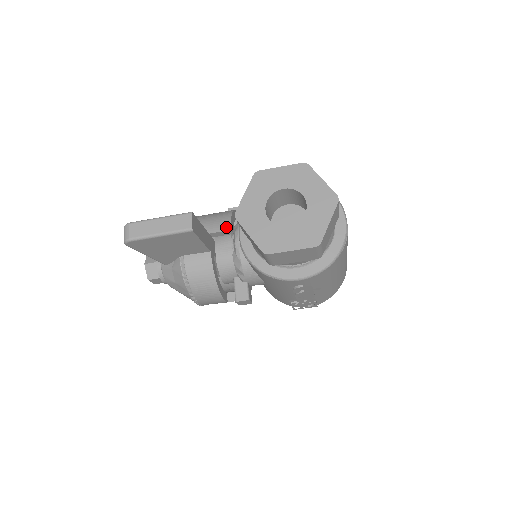
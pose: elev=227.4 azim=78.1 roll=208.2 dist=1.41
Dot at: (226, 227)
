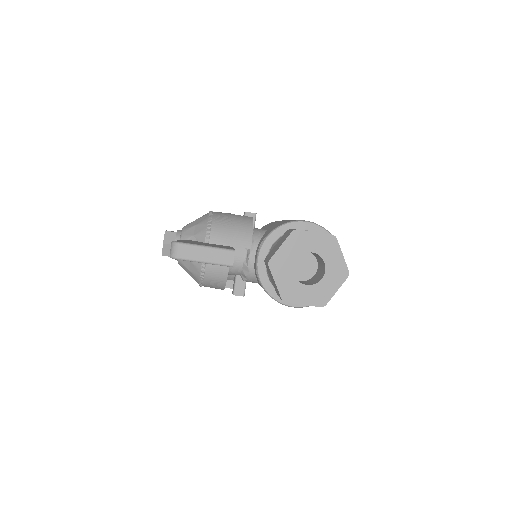
Dot at: (247, 245)
